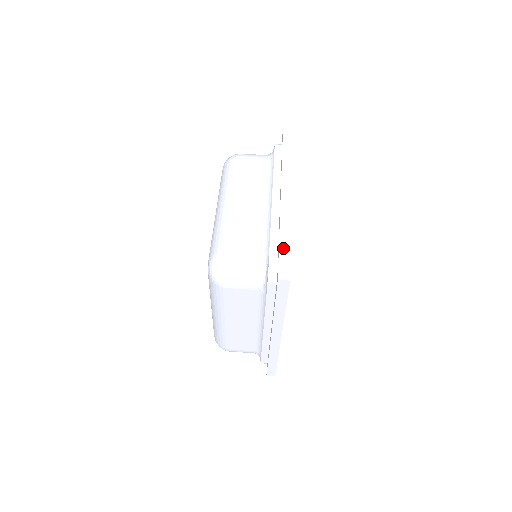
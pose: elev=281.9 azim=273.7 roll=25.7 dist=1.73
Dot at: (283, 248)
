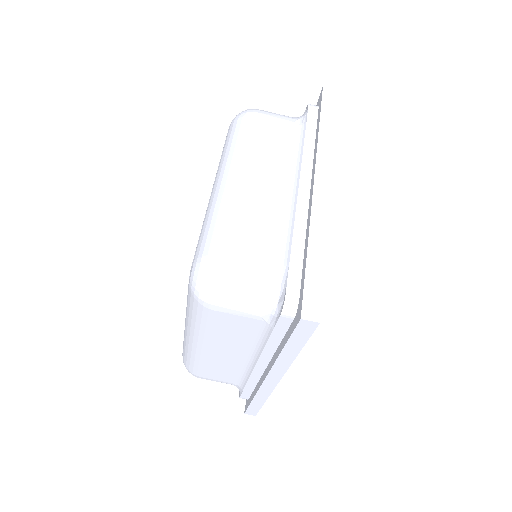
Dot at: (312, 266)
